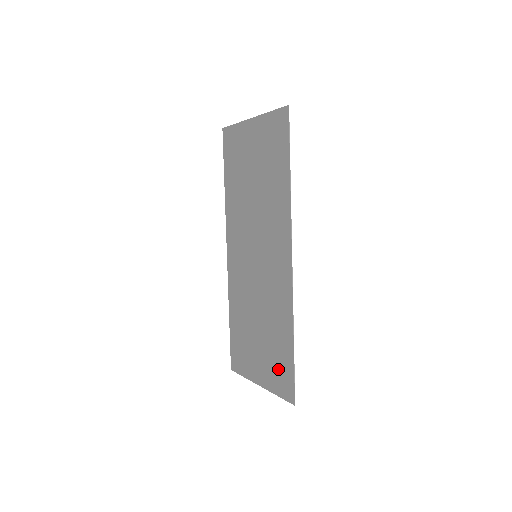
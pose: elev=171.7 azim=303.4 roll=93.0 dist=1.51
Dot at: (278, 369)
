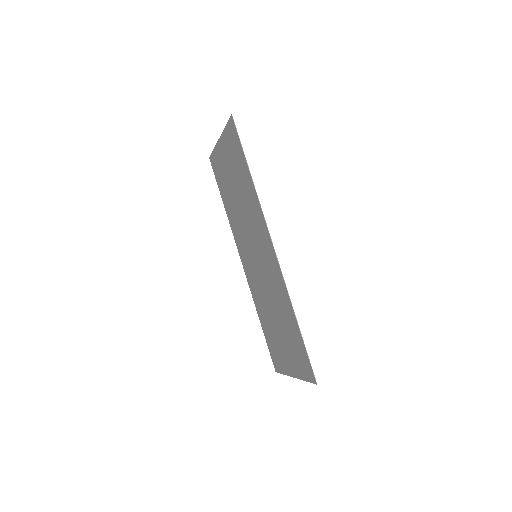
Dot at: (298, 354)
